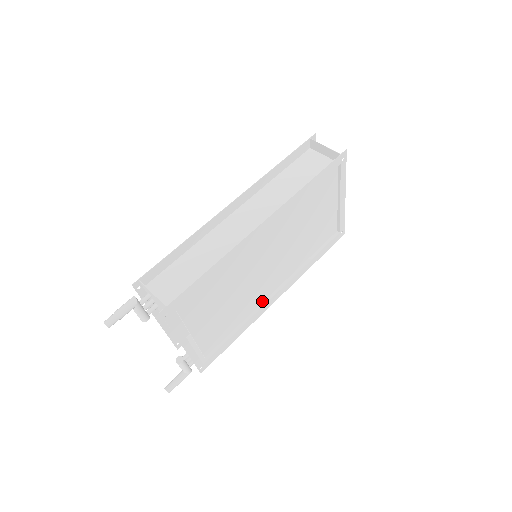
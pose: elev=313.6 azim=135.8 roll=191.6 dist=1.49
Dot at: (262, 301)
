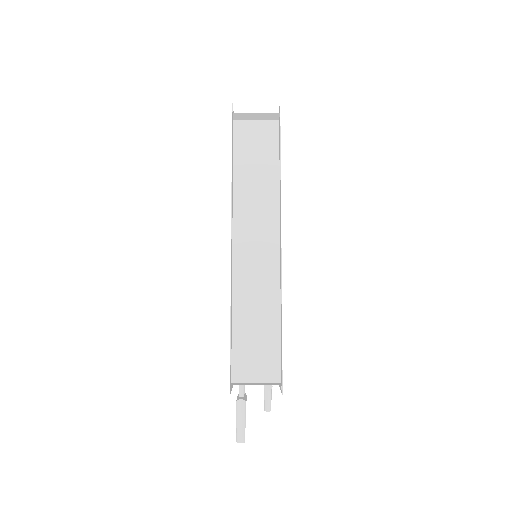
Dot at: occluded
